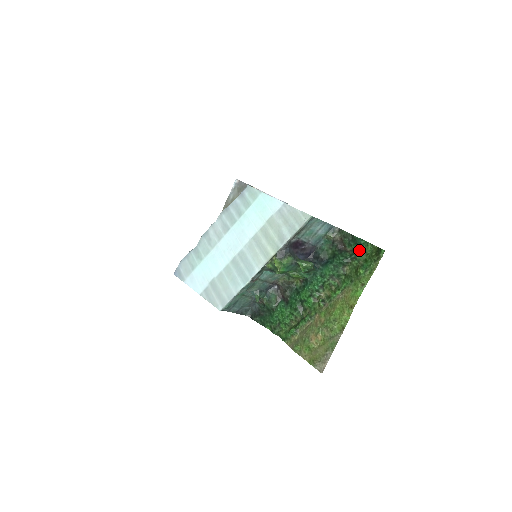
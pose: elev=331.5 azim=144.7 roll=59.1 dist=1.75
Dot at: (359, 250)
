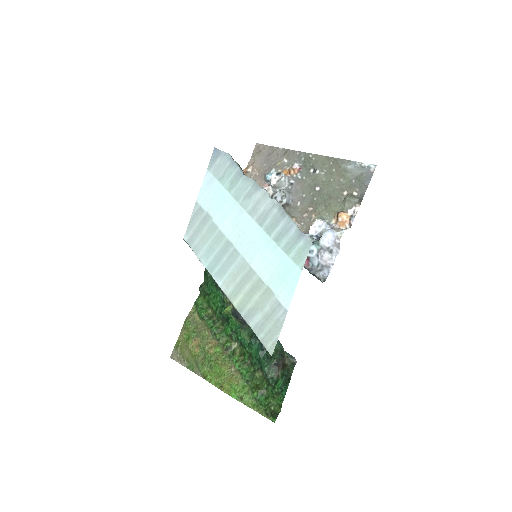
Dot at: (276, 390)
